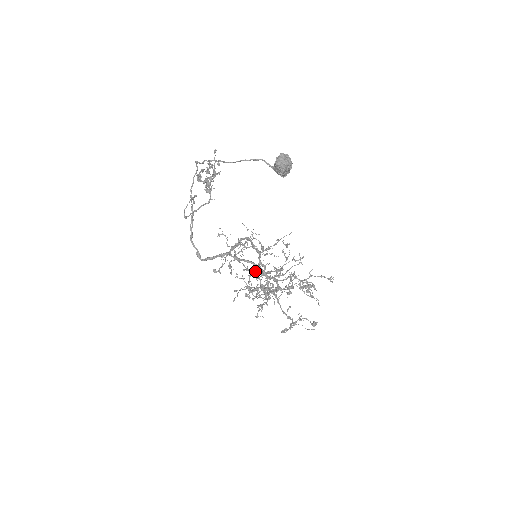
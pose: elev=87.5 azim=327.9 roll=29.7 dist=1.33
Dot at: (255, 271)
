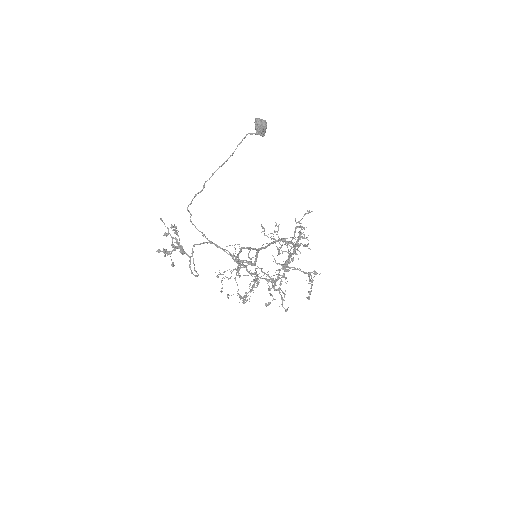
Dot at: (247, 293)
